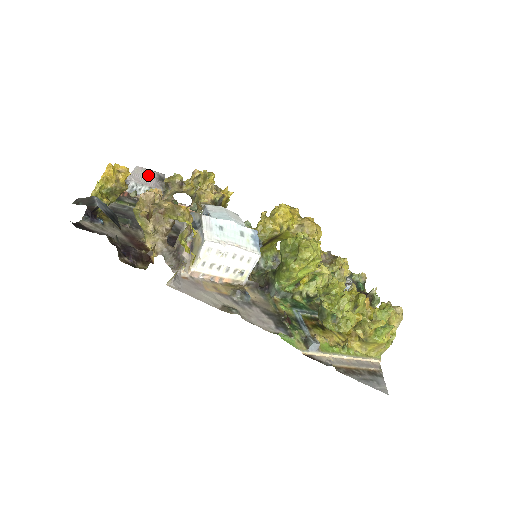
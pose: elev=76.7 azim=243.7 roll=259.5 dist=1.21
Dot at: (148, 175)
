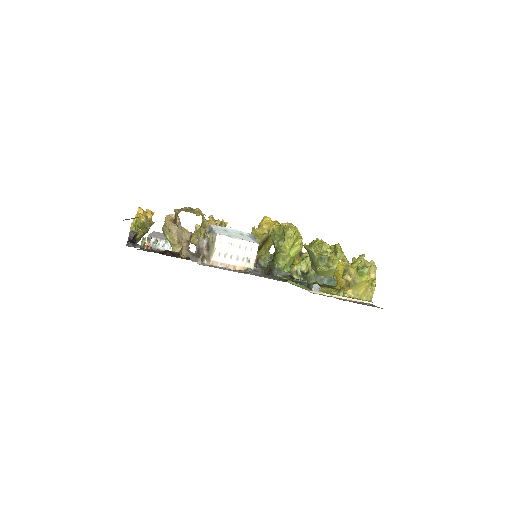
Dot at: (163, 235)
